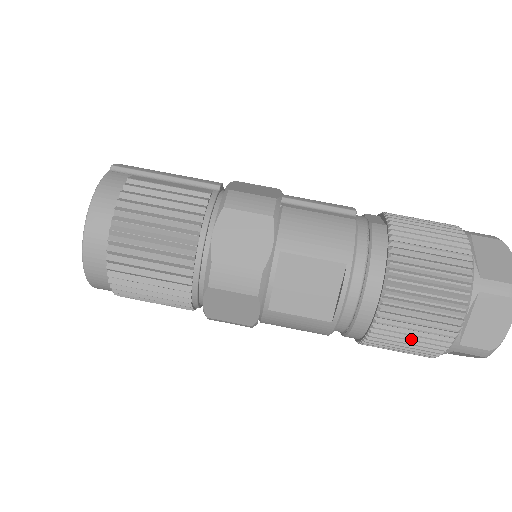
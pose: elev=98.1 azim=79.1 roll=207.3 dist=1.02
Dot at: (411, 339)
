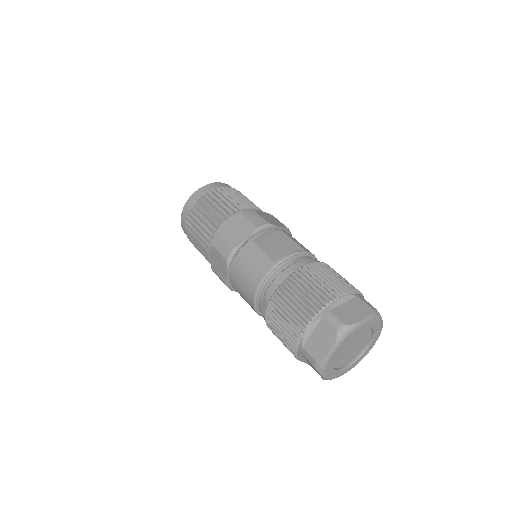
Dot at: (307, 290)
